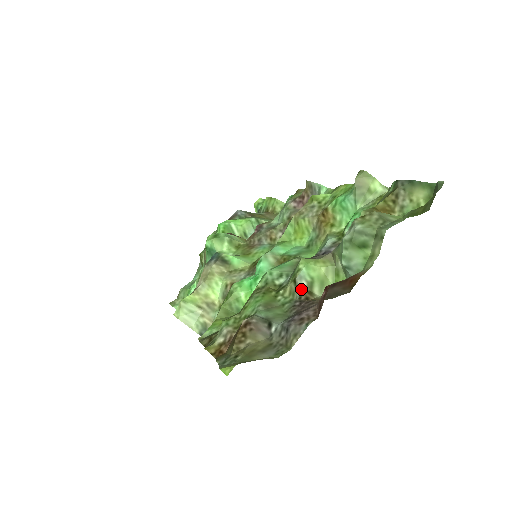
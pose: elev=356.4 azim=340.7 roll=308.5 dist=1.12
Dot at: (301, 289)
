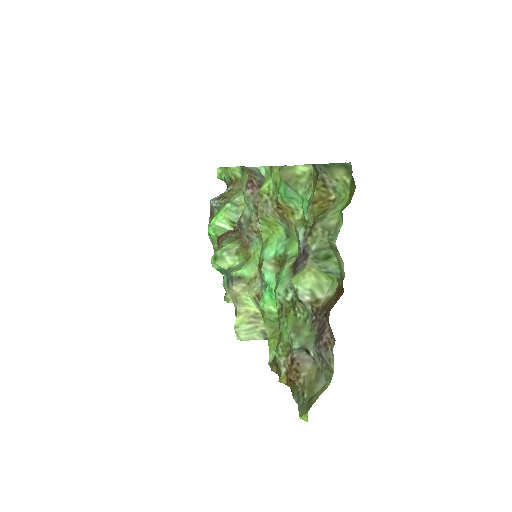
Dot at: (308, 304)
